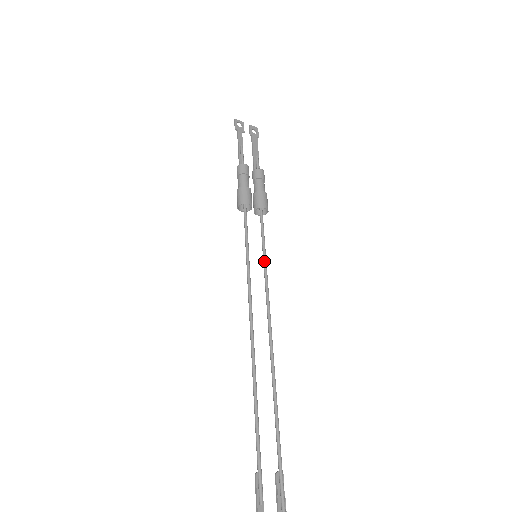
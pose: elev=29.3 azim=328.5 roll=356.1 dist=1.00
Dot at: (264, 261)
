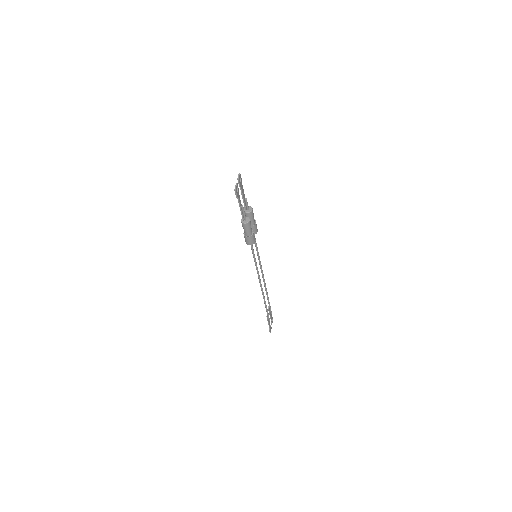
Dot at: (258, 254)
